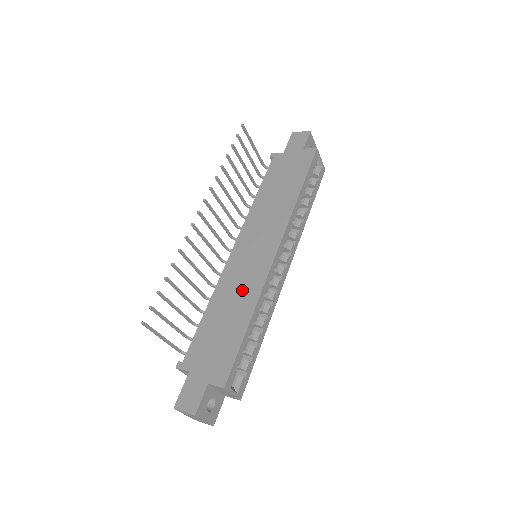
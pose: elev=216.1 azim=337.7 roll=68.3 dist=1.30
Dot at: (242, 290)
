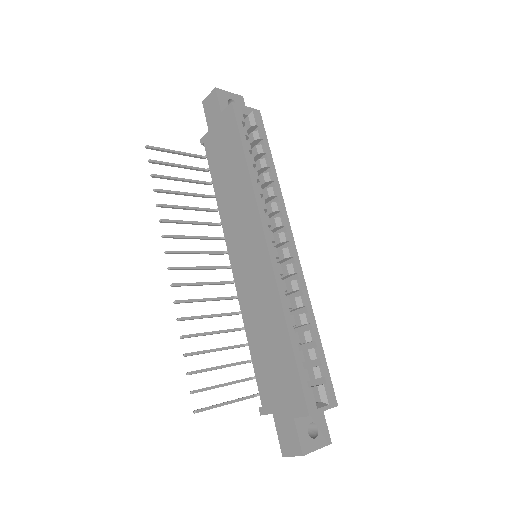
Dot at: (263, 305)
